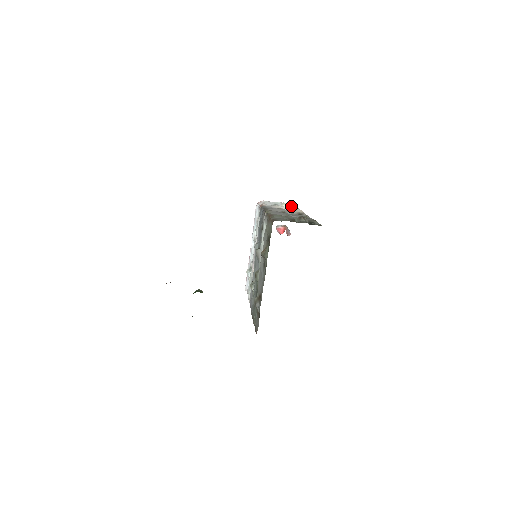
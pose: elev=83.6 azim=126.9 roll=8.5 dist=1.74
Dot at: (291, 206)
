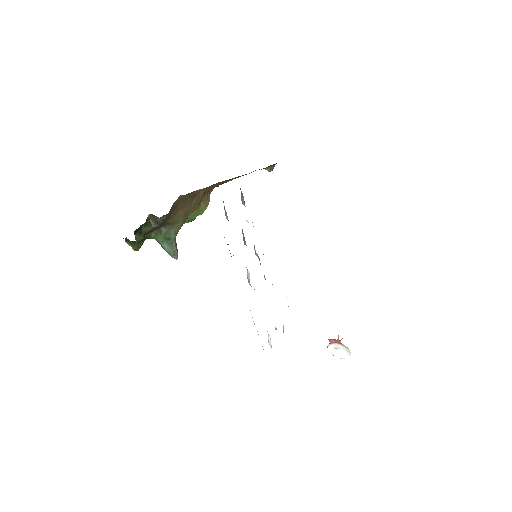
Dot at: occluded
